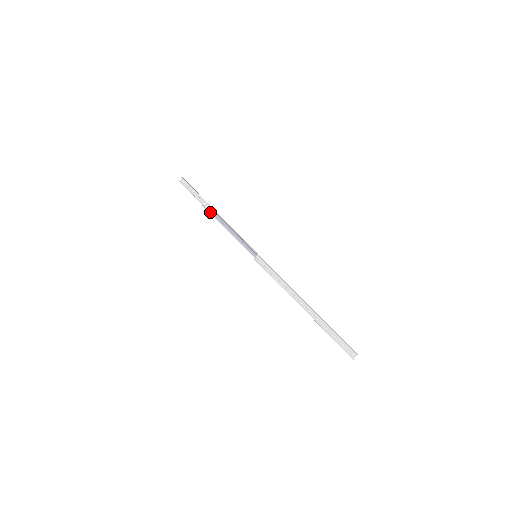
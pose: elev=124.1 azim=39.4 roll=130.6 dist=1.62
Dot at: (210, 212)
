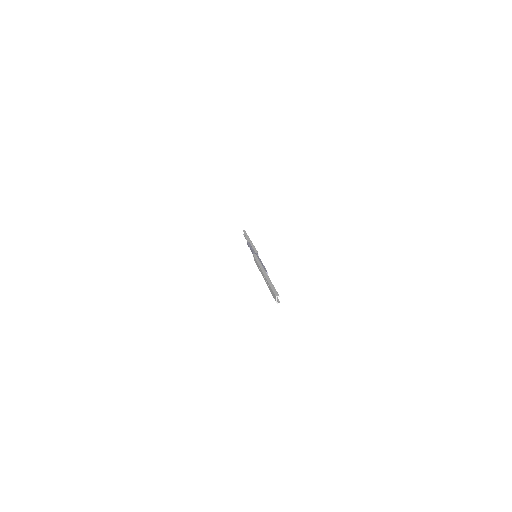
Dot at: occluded
